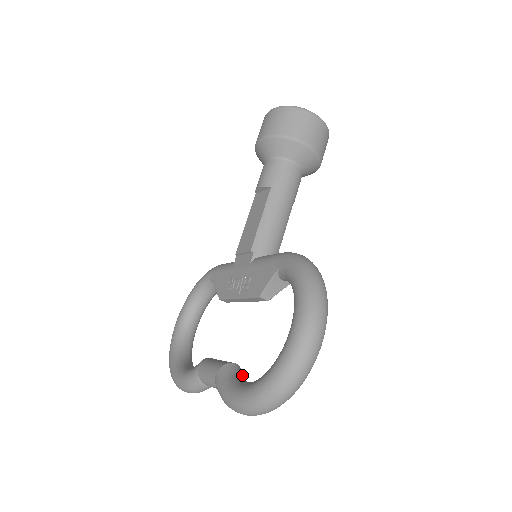
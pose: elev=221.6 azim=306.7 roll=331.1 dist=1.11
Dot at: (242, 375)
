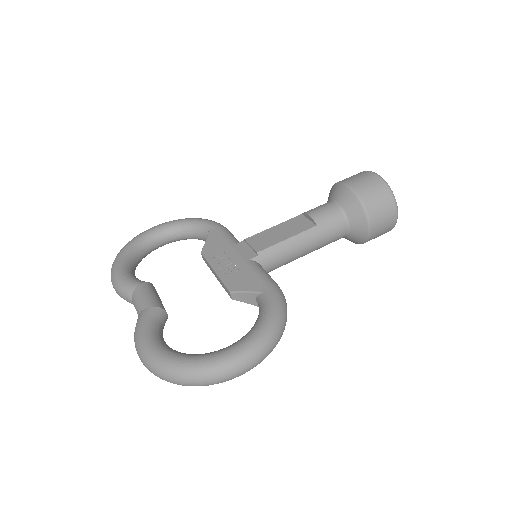
Dot at: occluded
